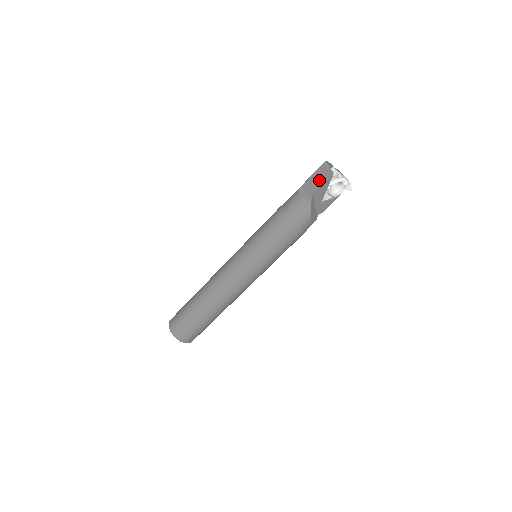
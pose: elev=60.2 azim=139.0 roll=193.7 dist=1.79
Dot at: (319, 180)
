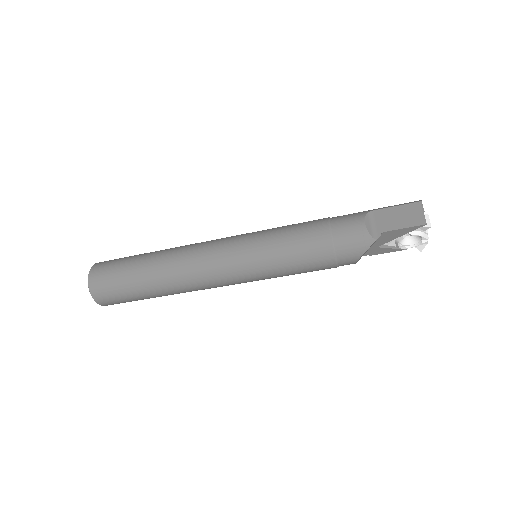
Dot at: (401, 220)
